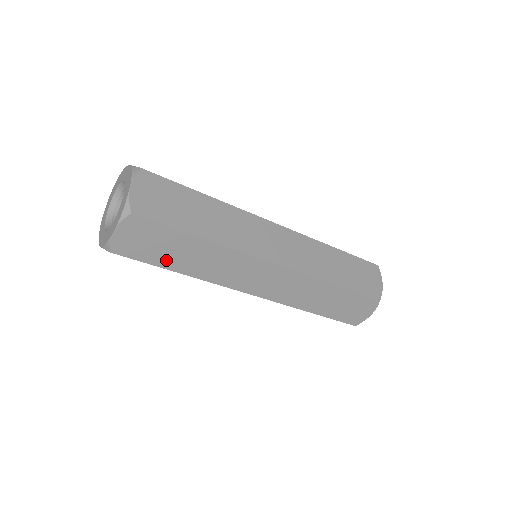
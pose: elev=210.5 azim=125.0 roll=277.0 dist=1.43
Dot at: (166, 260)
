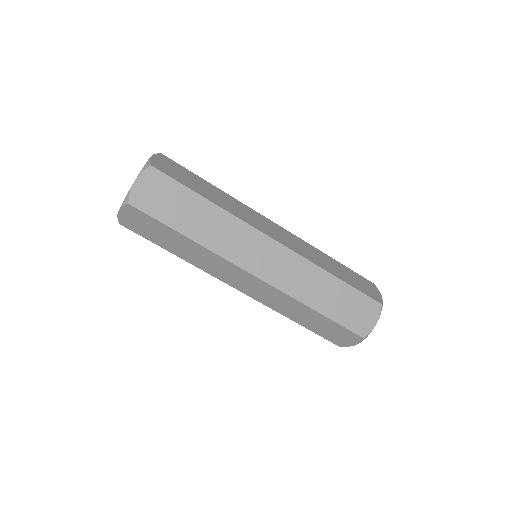
Dot at: (175, 219)
